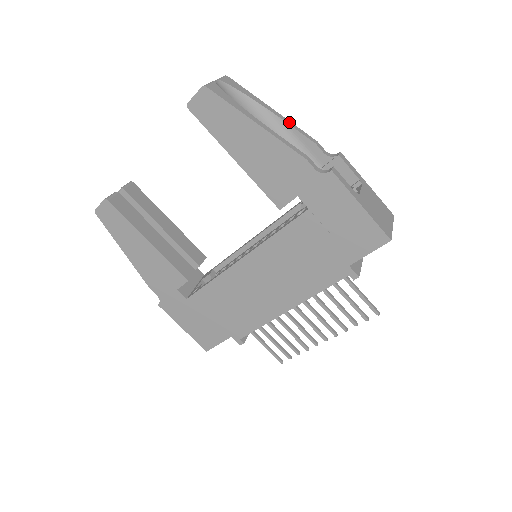
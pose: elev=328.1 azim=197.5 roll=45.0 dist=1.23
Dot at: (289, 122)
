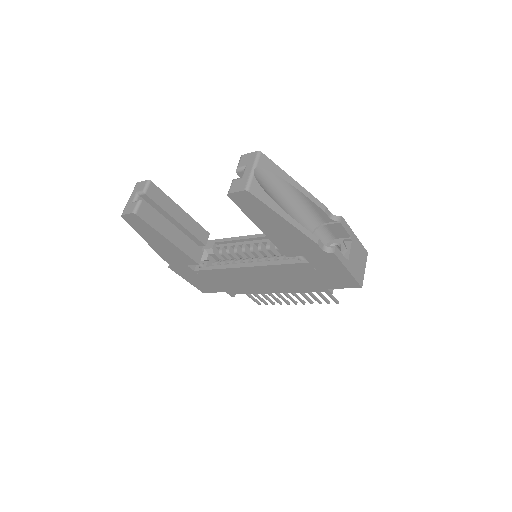
Dot at: (307, 193)
